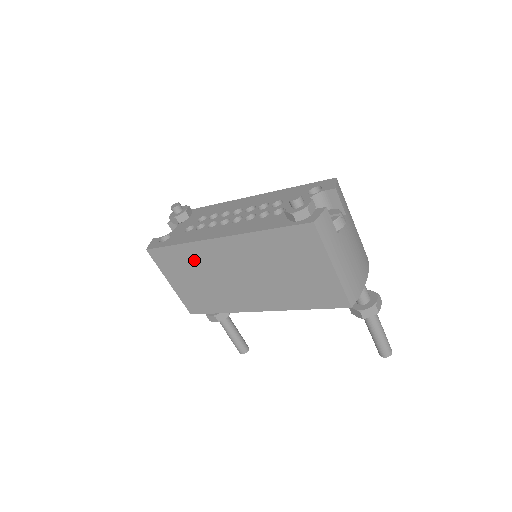
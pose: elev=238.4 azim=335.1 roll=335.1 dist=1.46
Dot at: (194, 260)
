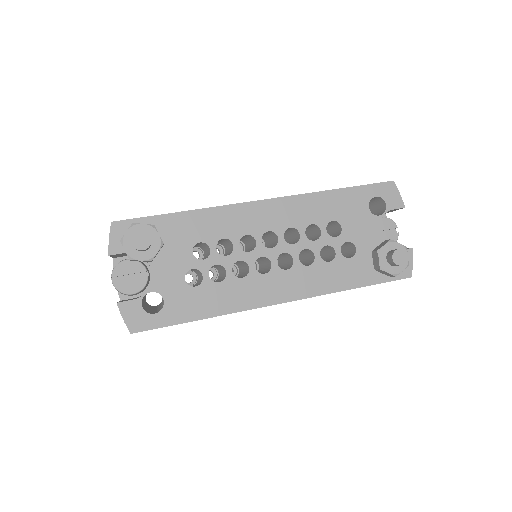
Dot at: occluded
